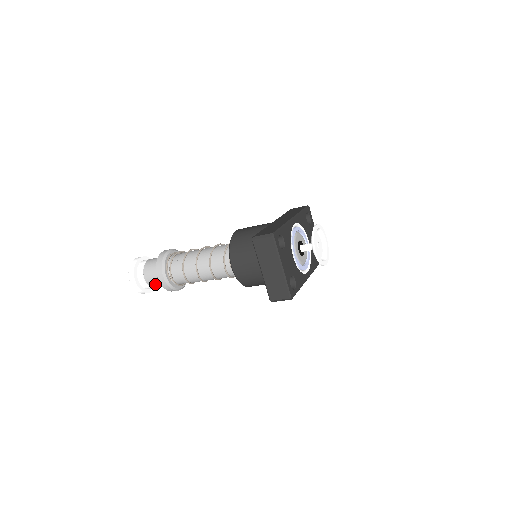
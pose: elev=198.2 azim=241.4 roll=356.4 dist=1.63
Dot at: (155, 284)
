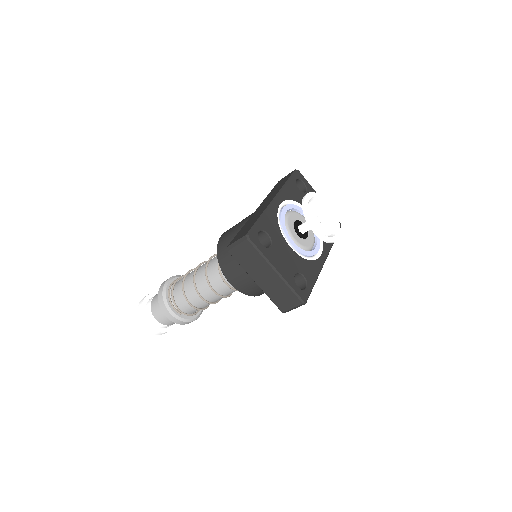
Dot at: (169, 322)
